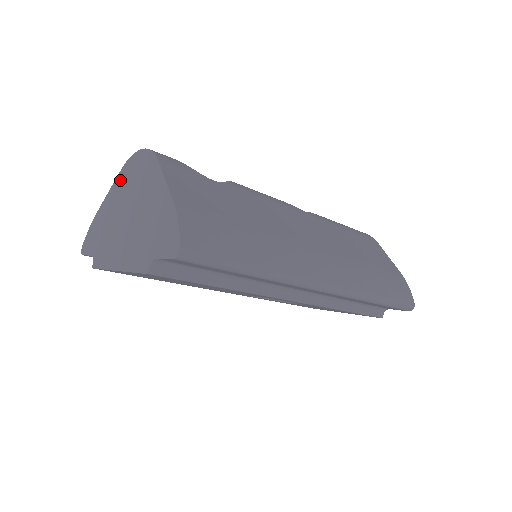
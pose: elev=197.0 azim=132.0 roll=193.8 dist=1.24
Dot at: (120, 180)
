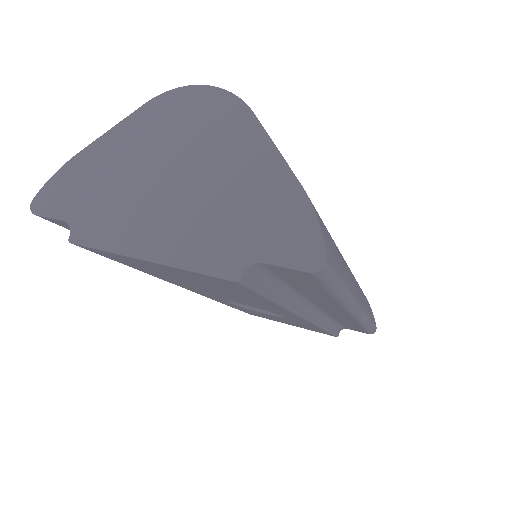
Dot at: (146, 118)
